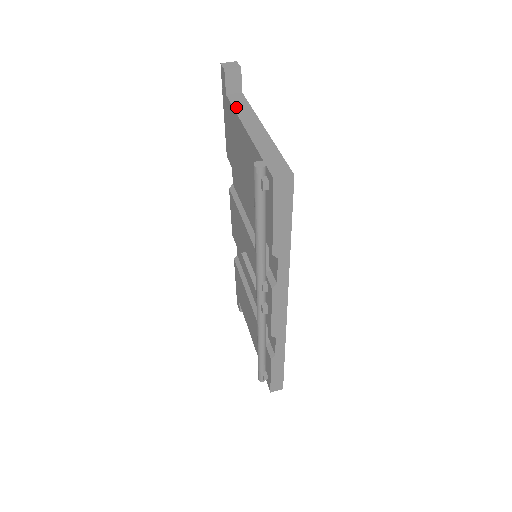
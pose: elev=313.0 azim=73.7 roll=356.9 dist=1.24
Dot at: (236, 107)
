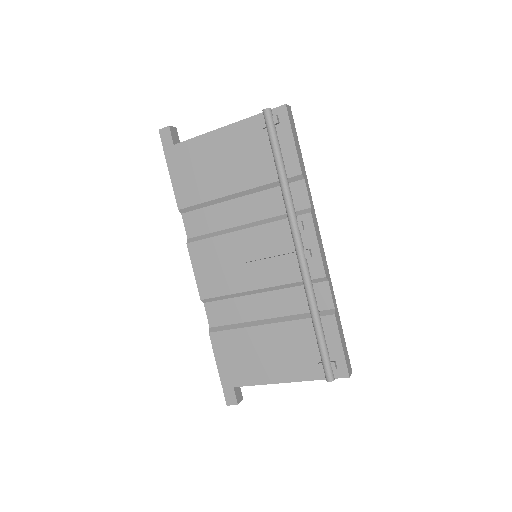
Dot at: (195, 137)
